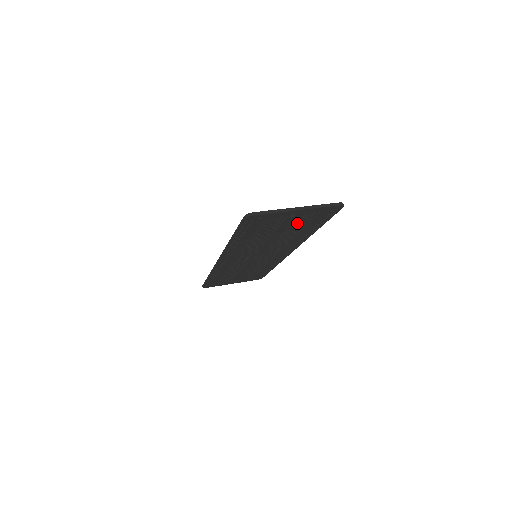
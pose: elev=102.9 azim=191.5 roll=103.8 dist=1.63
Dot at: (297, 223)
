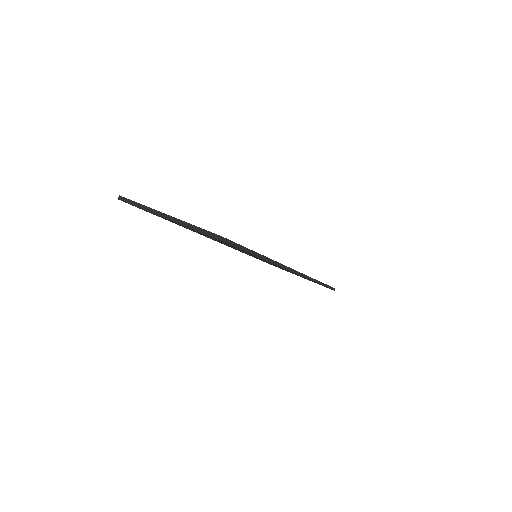
Dot at: occluded
